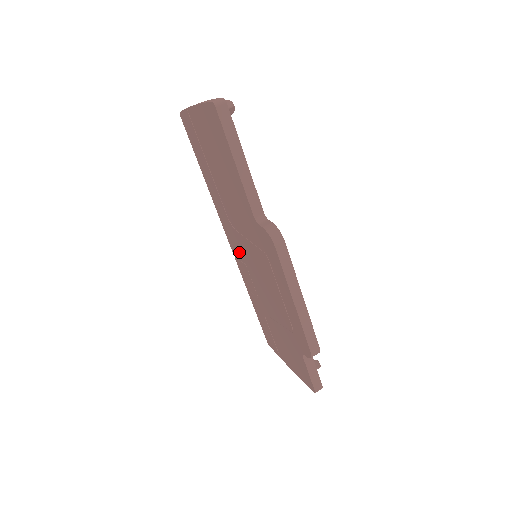
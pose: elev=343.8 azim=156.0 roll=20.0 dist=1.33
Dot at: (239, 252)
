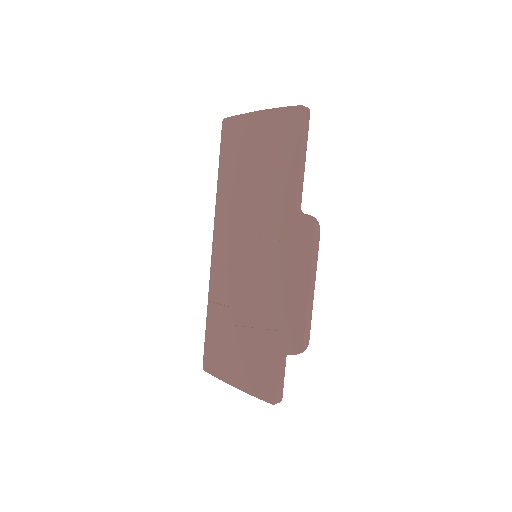
Dot at: (228, 255)
